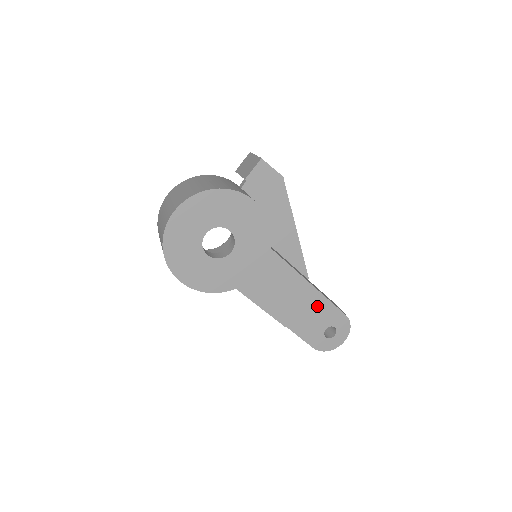
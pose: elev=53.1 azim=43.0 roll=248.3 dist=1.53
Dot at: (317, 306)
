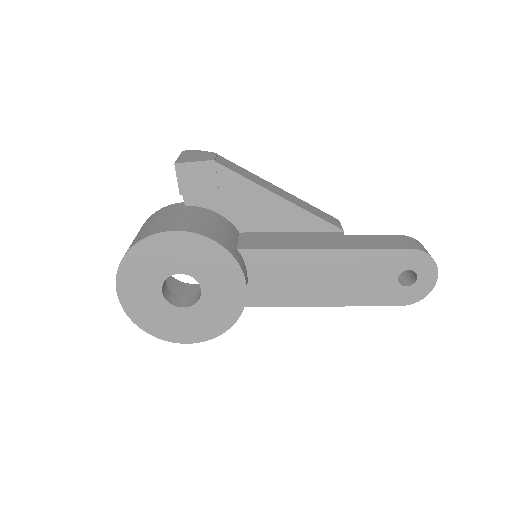
Dot at: (362, 264)
